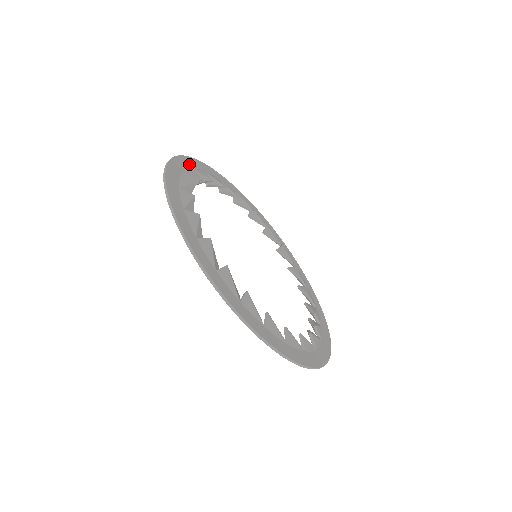
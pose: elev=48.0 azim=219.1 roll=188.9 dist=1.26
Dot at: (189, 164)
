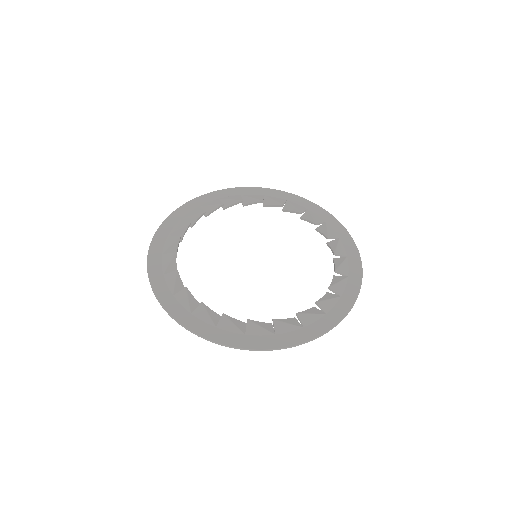
Dot at: (180, 215)
